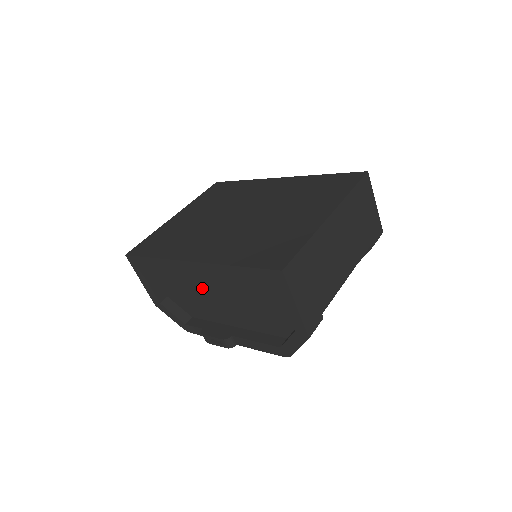
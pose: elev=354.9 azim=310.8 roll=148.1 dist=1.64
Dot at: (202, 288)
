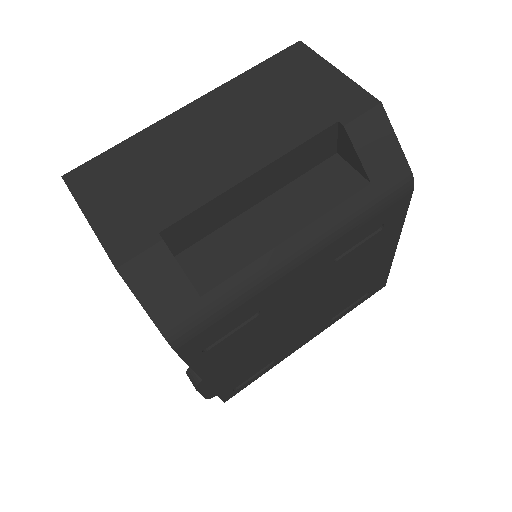
Dot at: occluded
